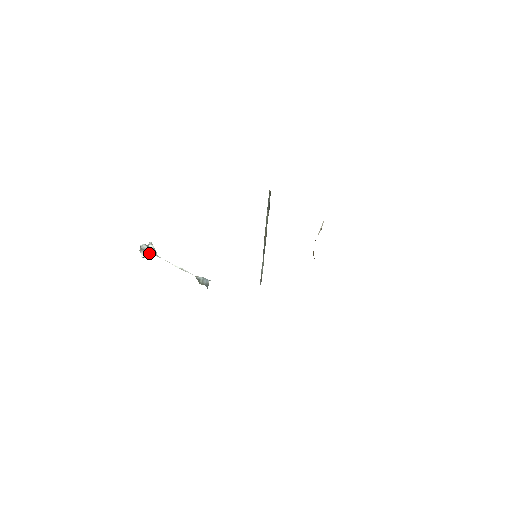
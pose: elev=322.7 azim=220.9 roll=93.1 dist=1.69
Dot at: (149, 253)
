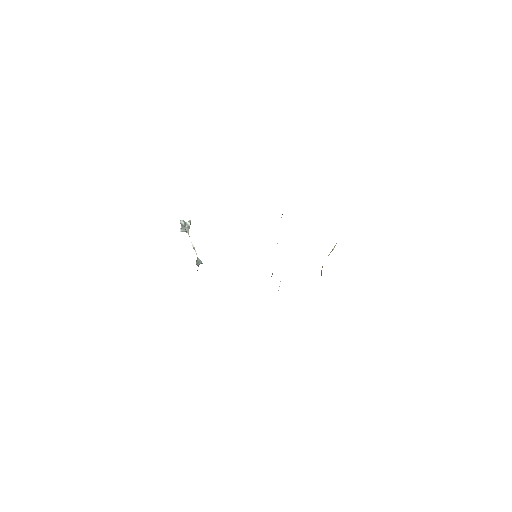
Dot at: (184, 229)
